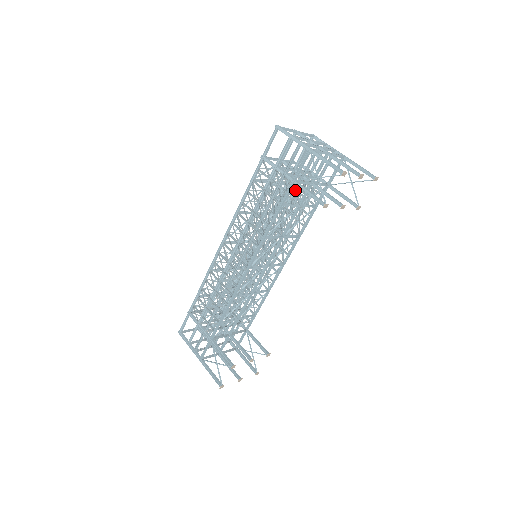
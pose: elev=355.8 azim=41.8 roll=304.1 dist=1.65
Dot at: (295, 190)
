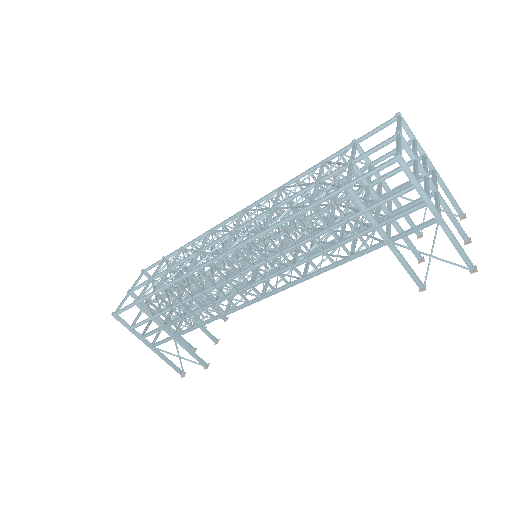
Dot at: (376, 239)
